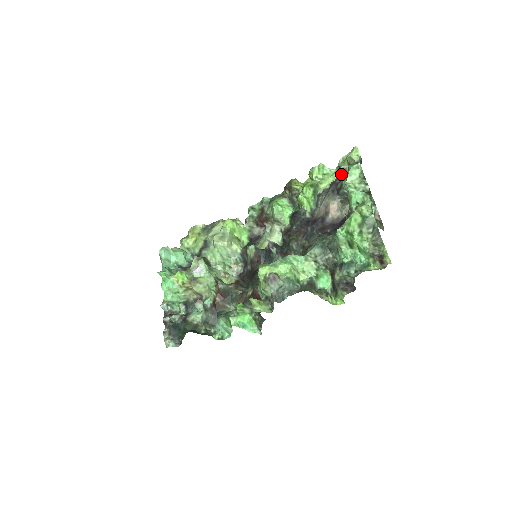
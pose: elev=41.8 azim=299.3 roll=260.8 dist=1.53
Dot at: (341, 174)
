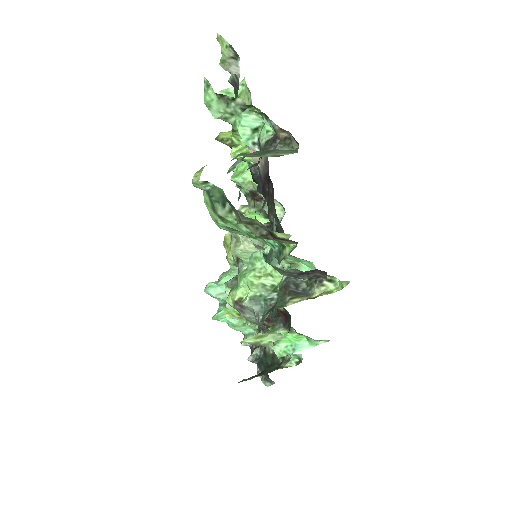
Dot at: (235, 91)
